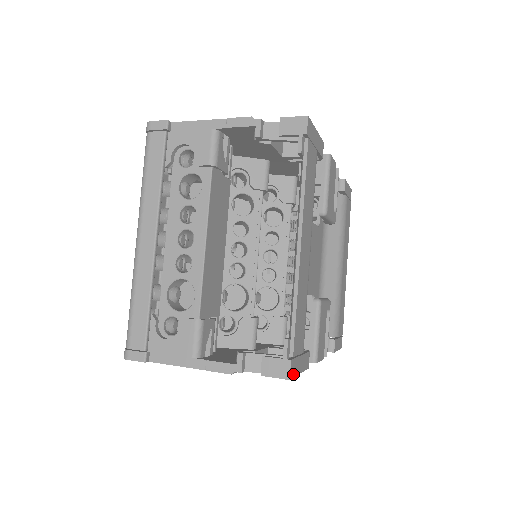
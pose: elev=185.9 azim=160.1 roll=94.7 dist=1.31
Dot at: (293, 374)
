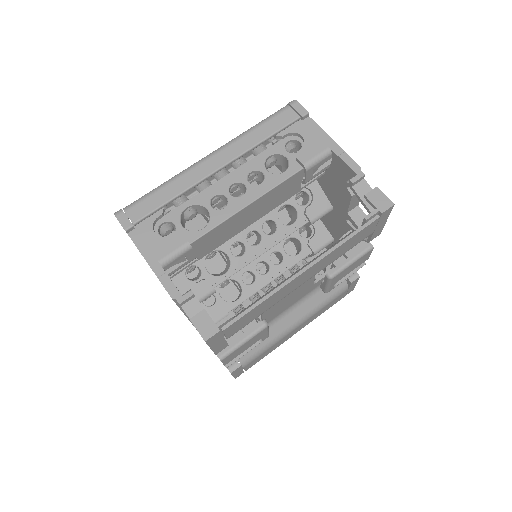
Dot at: (210, 342)
